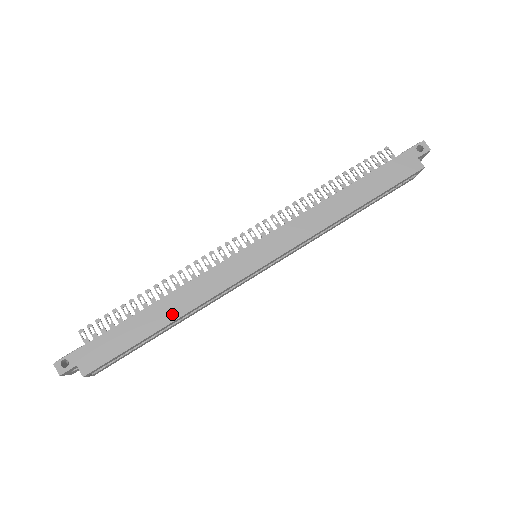
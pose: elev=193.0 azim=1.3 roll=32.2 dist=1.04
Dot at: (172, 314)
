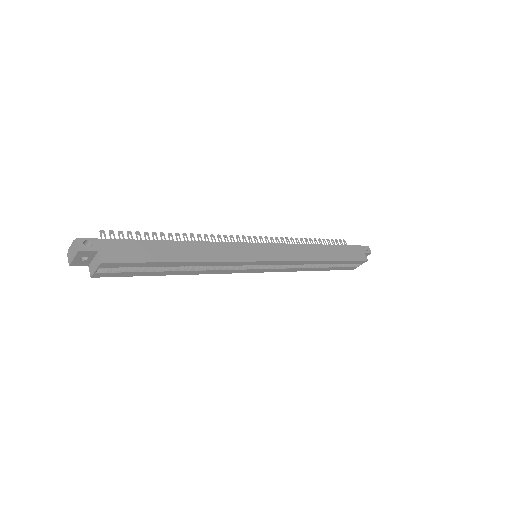
Dot at: (193, 256)
